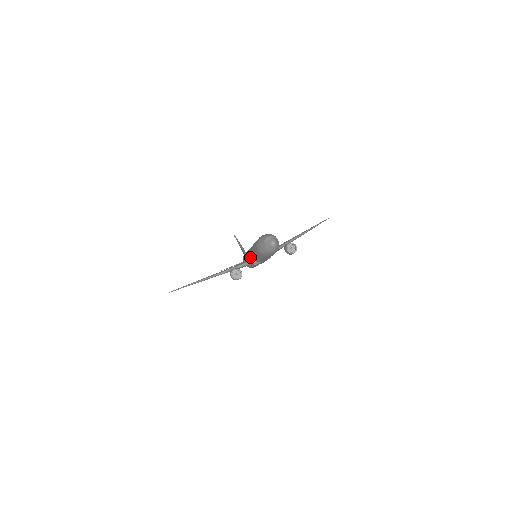
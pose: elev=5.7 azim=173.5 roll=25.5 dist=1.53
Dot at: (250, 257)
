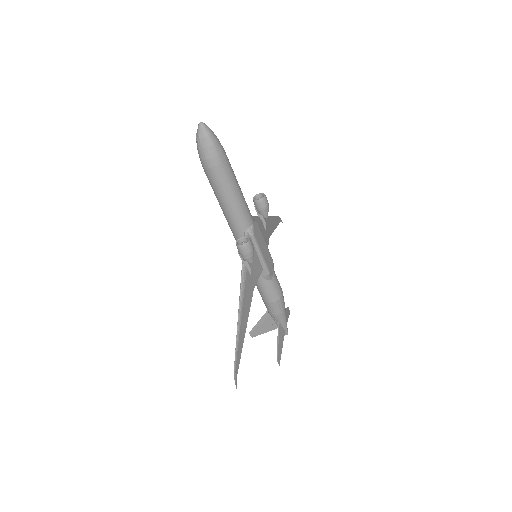
Dot at: occluded
